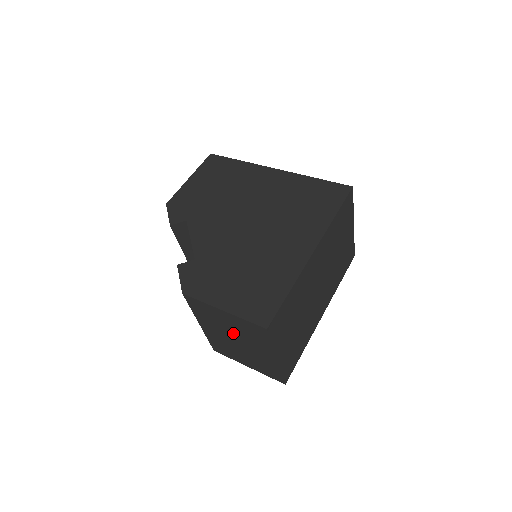
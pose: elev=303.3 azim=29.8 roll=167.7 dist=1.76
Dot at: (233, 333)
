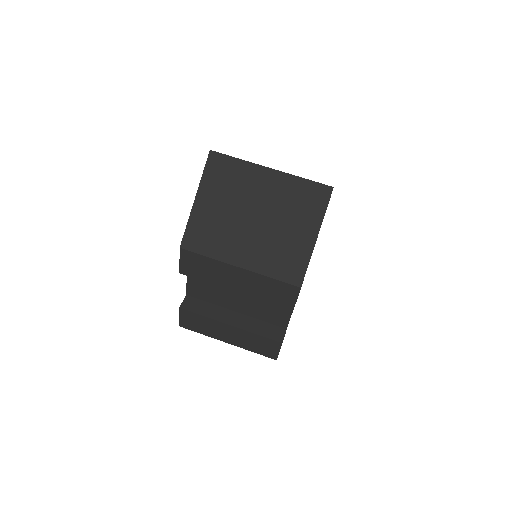
Dot at: (237, 212)
